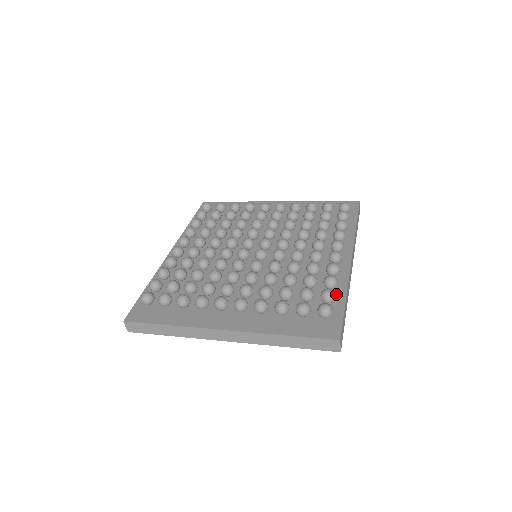
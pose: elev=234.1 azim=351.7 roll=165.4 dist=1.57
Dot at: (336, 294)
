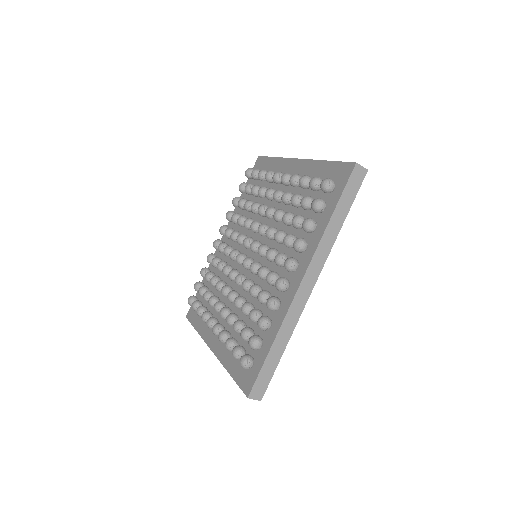
Dot at: (269, 337)
